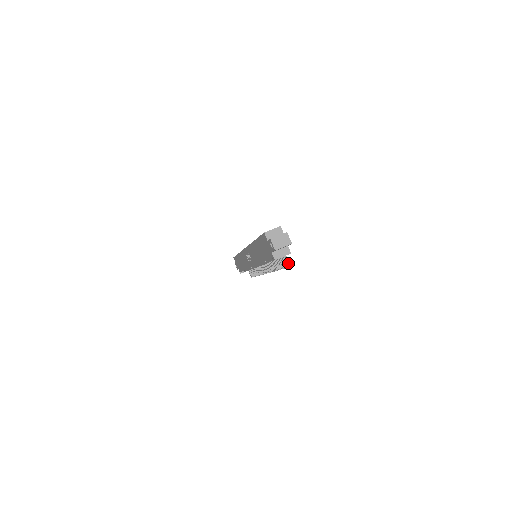
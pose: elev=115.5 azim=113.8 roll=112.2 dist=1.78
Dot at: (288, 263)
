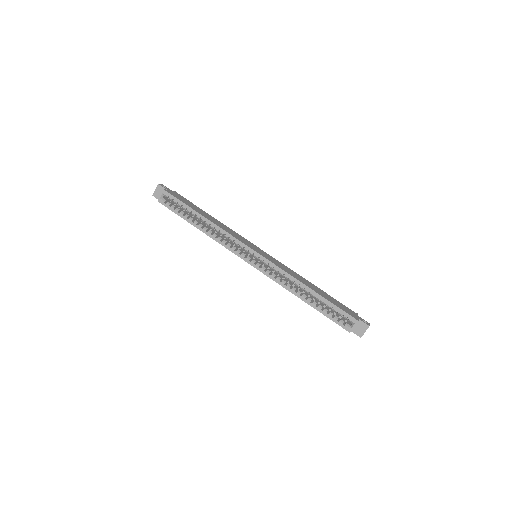
Dot at: occluded
